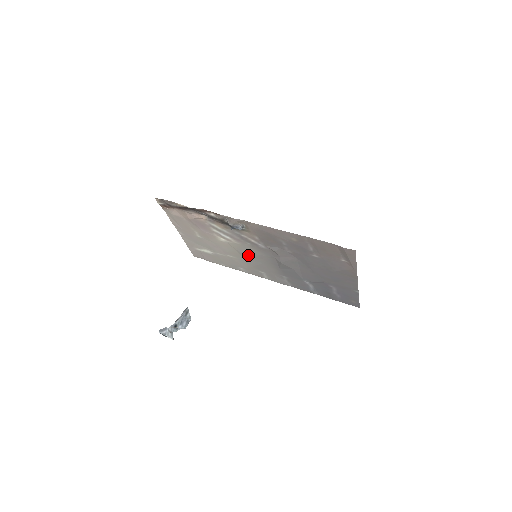
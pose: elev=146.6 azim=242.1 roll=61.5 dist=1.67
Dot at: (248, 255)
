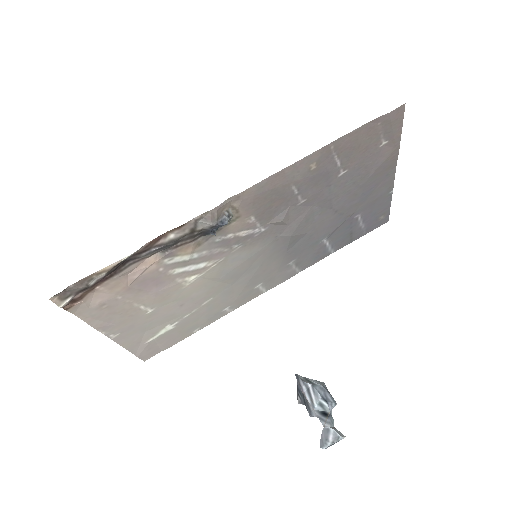
Dot at: (236, 272)
